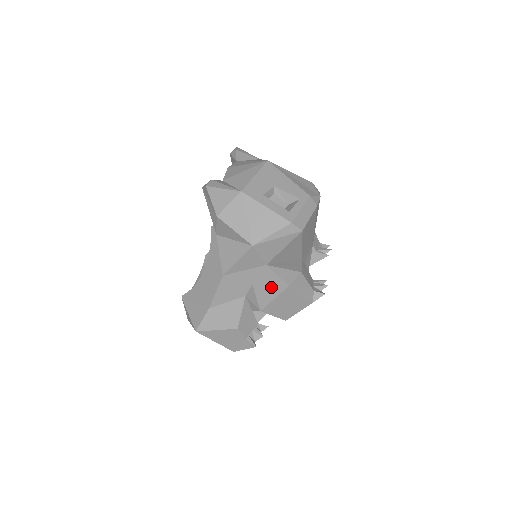
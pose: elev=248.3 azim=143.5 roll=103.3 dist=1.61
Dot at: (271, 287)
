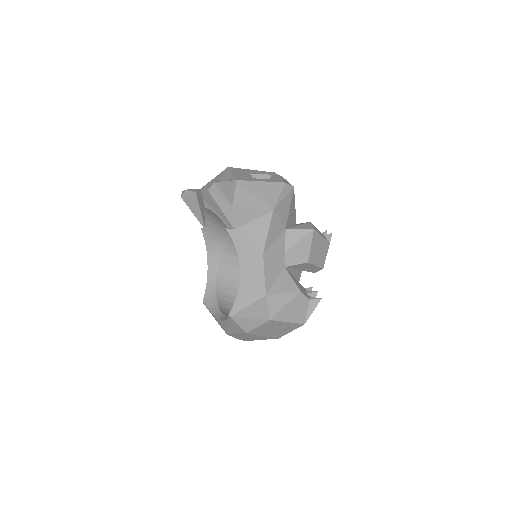
Dot at: (301, 241)
